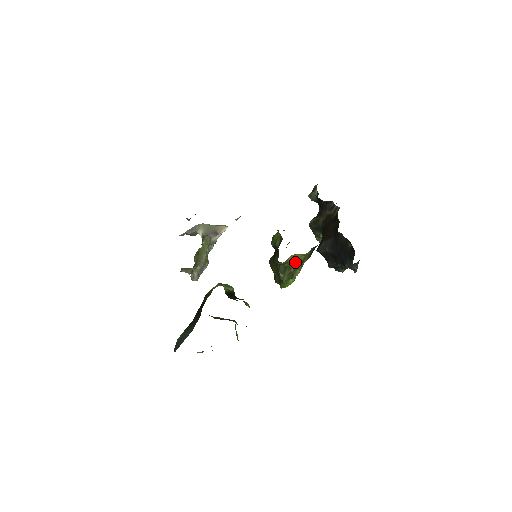
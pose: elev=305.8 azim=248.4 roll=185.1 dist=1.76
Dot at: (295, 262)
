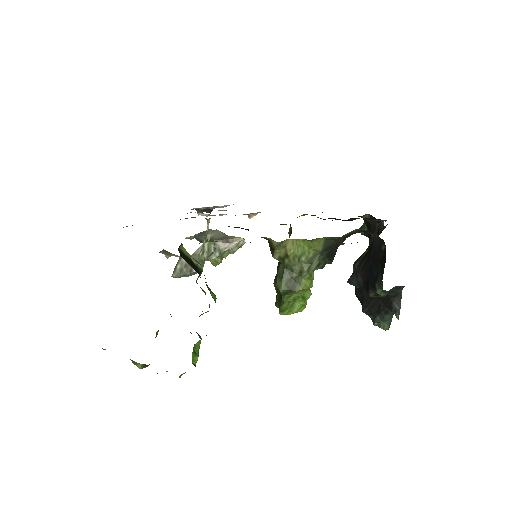
Dot at: (299, 259)
